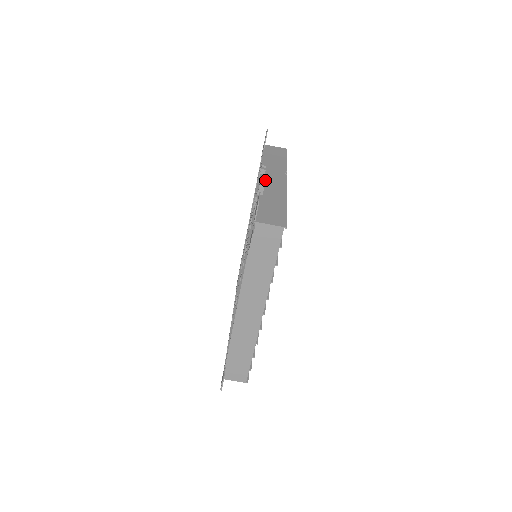
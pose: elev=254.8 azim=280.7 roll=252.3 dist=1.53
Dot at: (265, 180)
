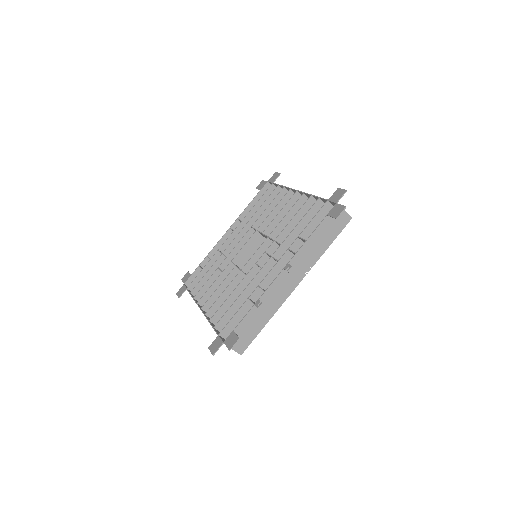
Dot at: (279, 282)
